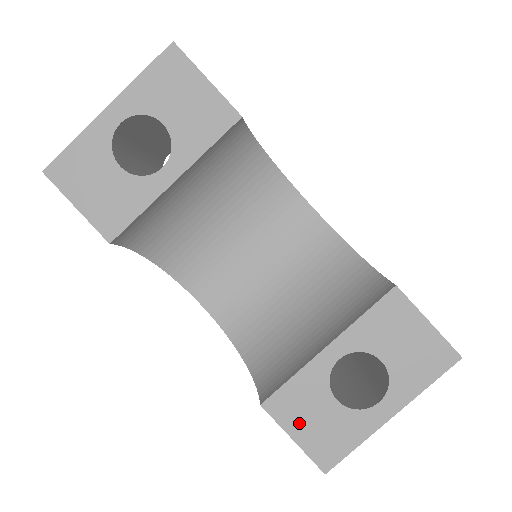
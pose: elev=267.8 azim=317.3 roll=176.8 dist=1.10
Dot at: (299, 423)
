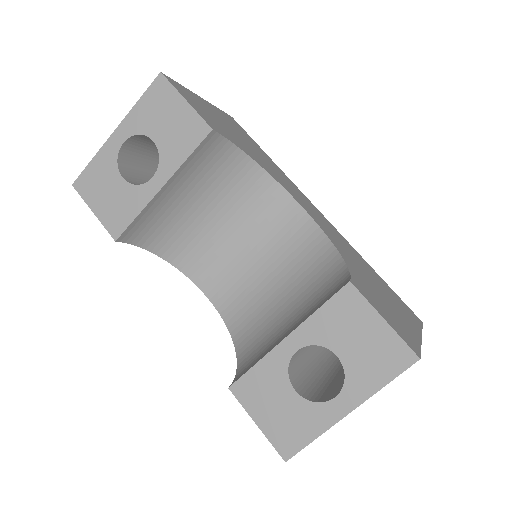
Dot at: (261, 409)
